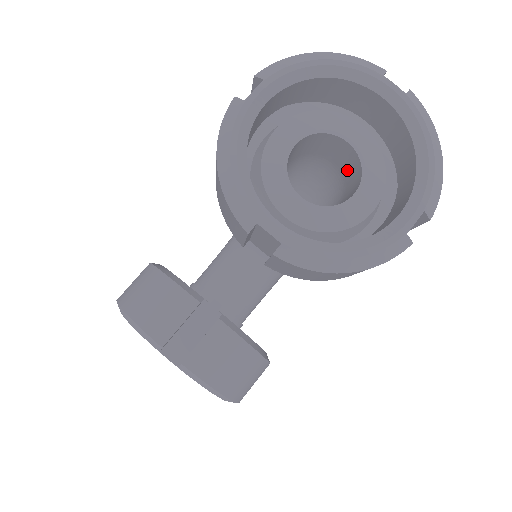
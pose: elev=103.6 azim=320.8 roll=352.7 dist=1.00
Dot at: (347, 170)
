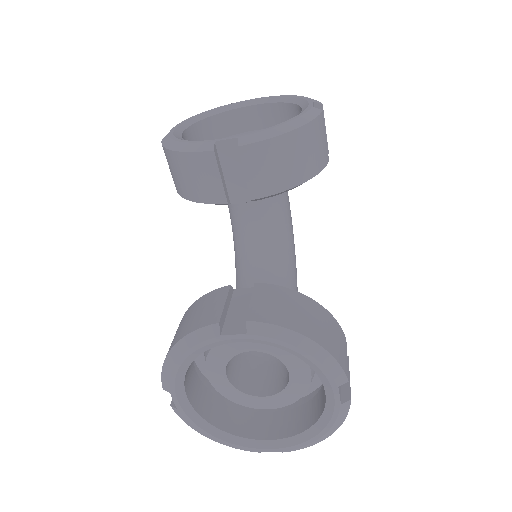
Dot at: occluded
